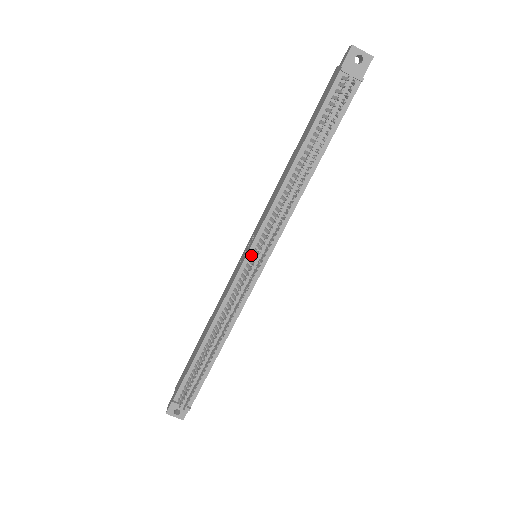
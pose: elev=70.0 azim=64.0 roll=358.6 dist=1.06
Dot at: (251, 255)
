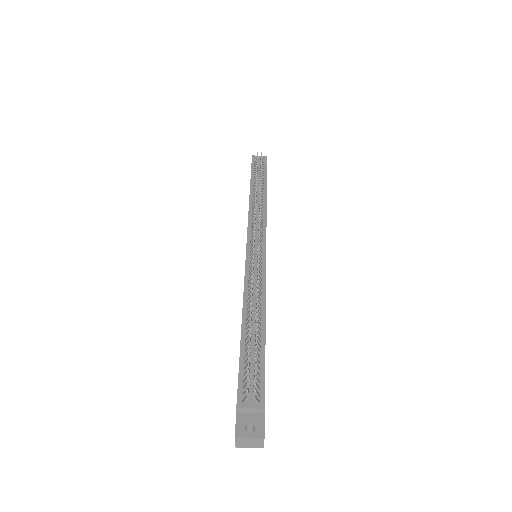
Dot at: (250, 246)
